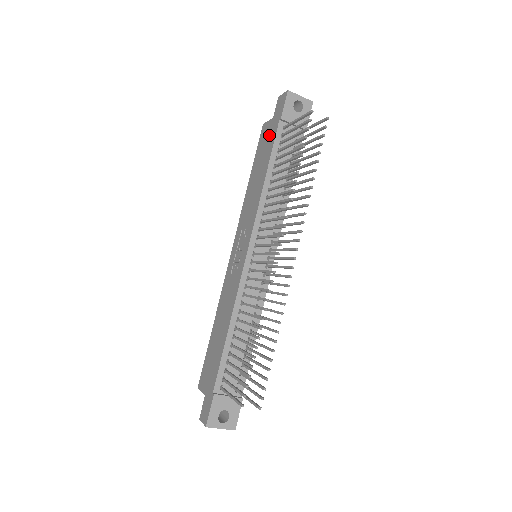
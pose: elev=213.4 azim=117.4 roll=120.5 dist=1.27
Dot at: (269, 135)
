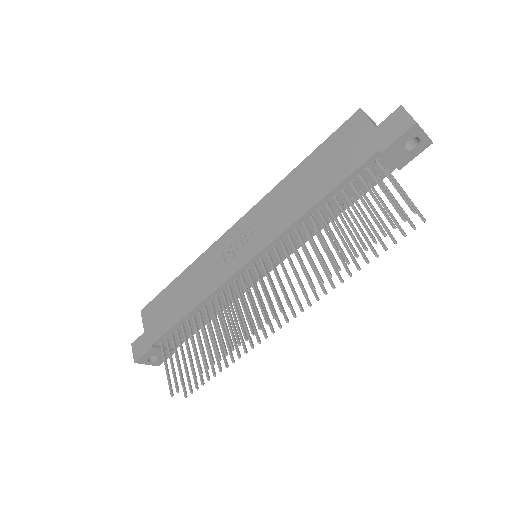
Dot at: (355, 147)
